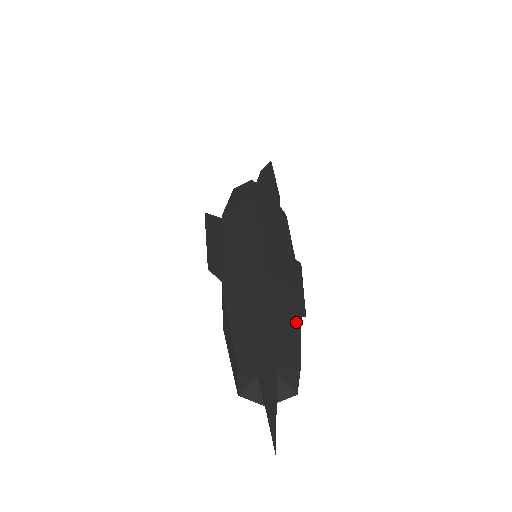
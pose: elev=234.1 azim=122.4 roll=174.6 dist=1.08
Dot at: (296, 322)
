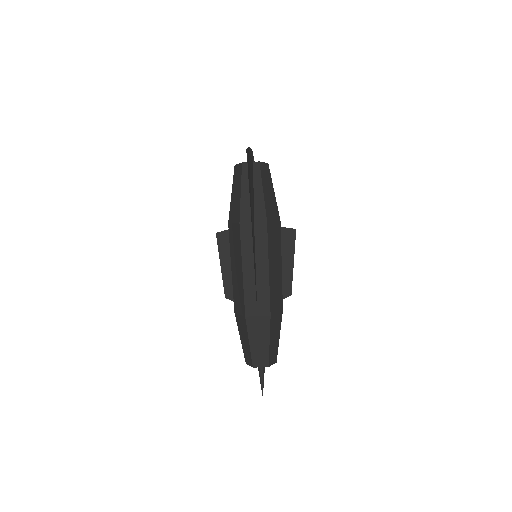
Dot at: (266, 341)
